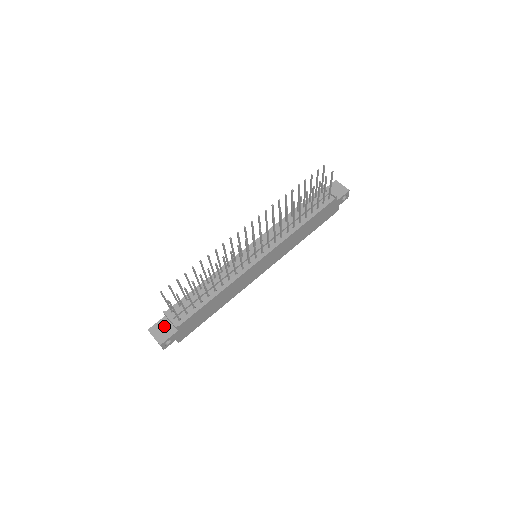
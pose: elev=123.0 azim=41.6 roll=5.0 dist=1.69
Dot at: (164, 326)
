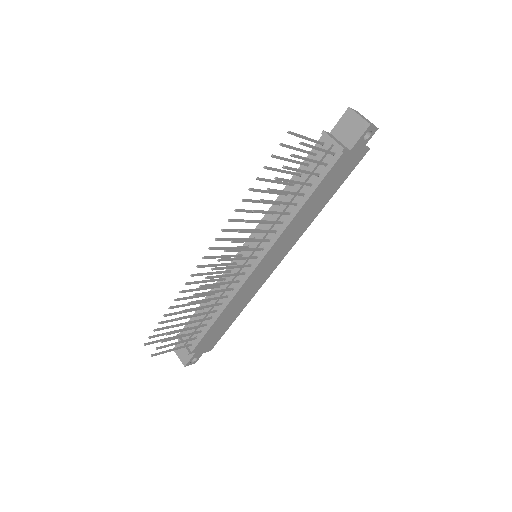
Dot at: occluded
